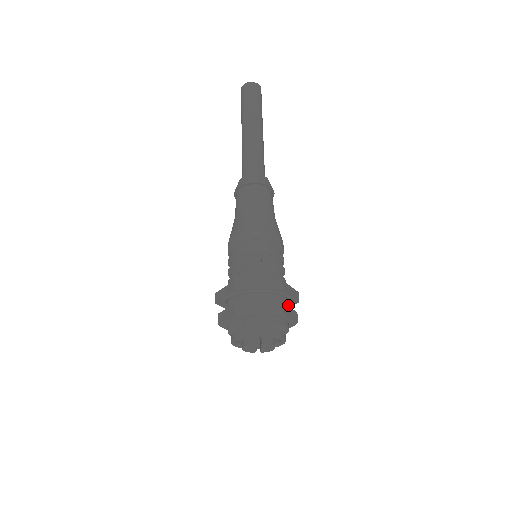
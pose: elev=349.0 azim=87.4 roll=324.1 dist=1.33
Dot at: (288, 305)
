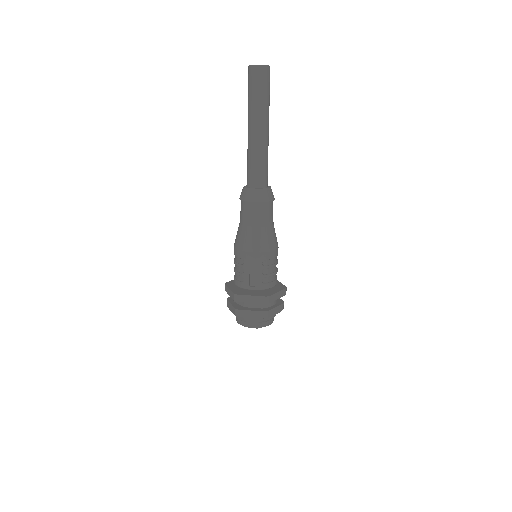
Dot at: occluded
